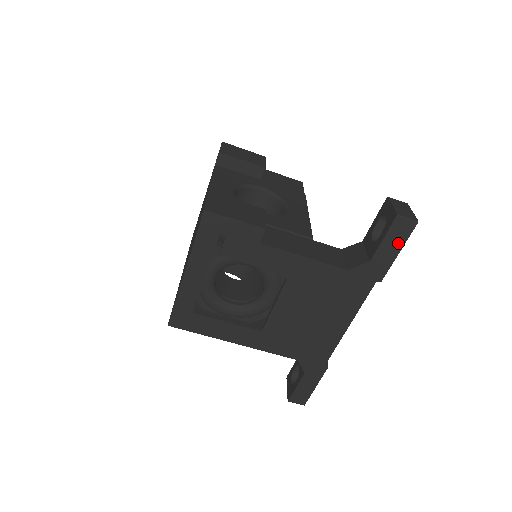
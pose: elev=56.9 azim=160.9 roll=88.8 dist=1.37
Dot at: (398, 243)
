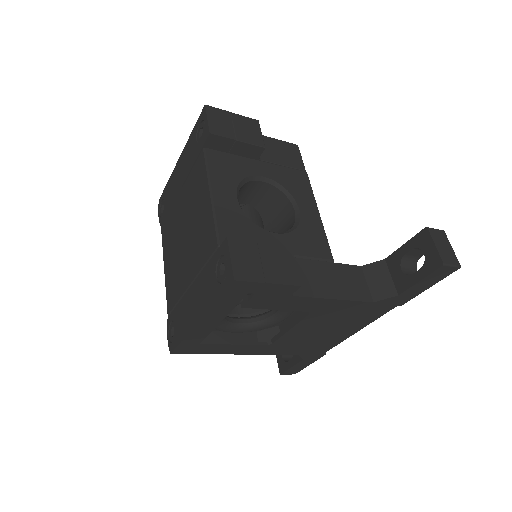
Dot at: (433, 282)
